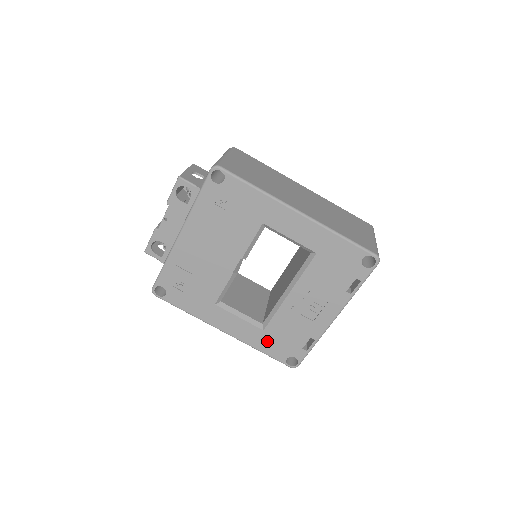
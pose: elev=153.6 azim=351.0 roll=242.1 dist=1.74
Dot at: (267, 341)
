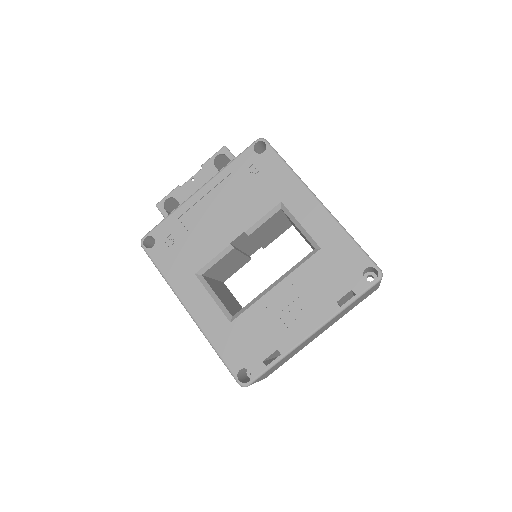
Dot at: (228, 338)
